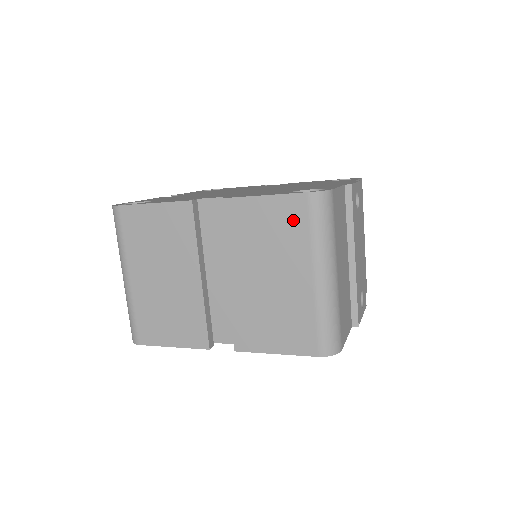
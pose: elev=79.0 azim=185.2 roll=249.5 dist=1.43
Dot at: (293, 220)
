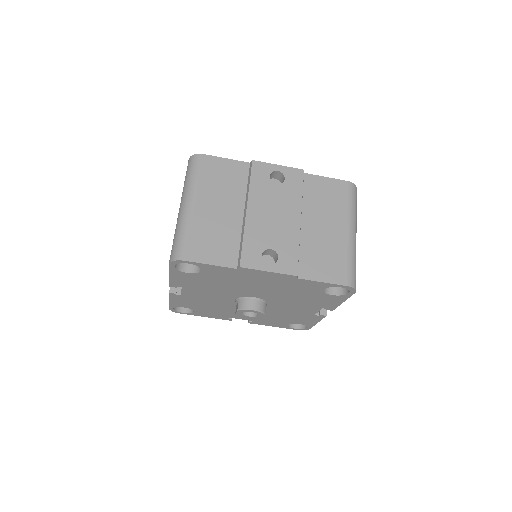
Dot at: occluded
